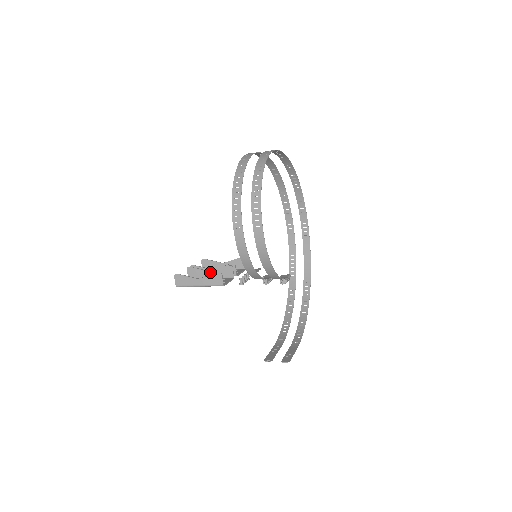
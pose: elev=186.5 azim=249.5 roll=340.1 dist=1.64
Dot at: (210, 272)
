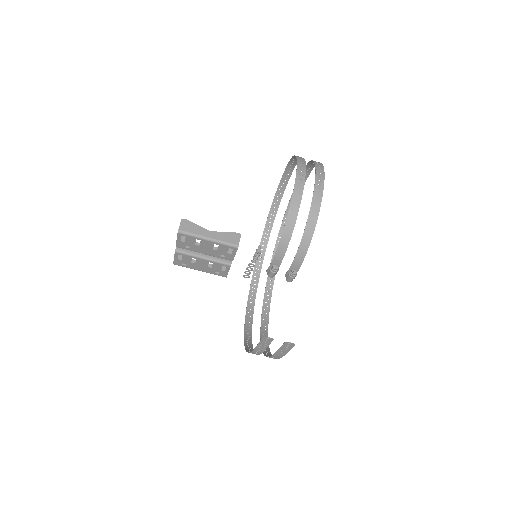
Dot at: occluded
